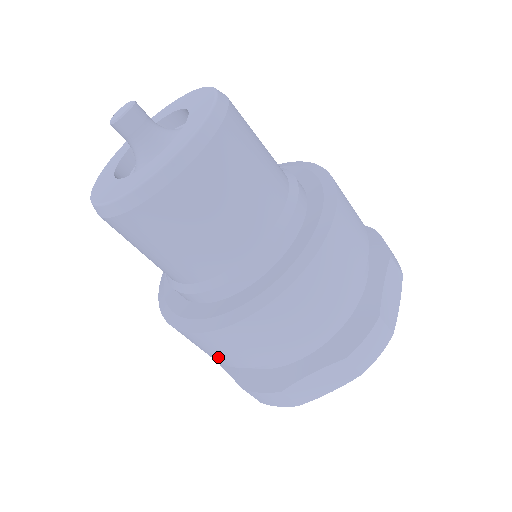
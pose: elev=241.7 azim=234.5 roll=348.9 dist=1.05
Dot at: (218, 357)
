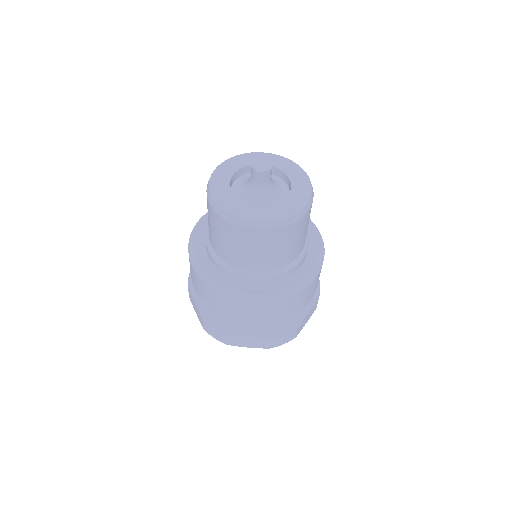
Dot at: (207, 301)
